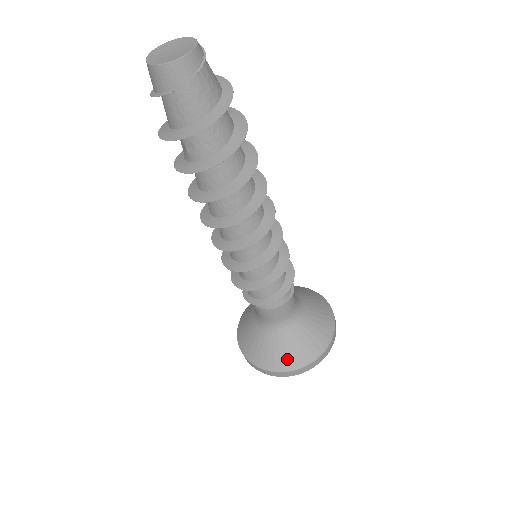
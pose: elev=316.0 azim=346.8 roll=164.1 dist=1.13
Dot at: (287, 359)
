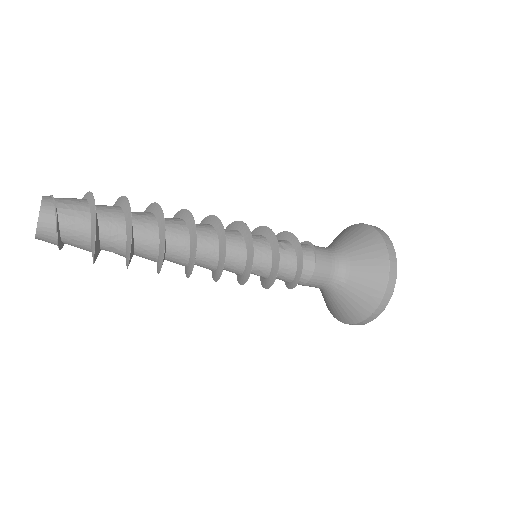
Dot at: (368, 296)
